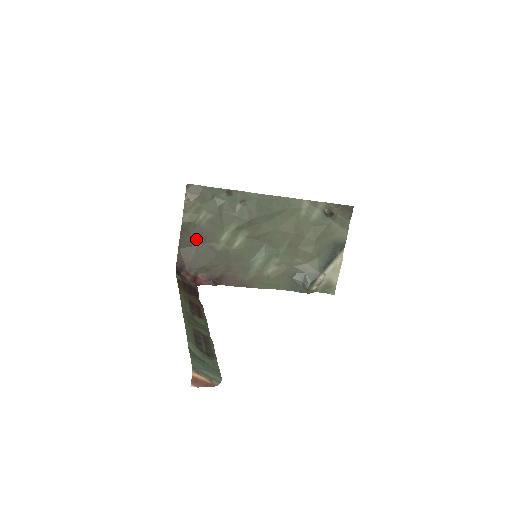
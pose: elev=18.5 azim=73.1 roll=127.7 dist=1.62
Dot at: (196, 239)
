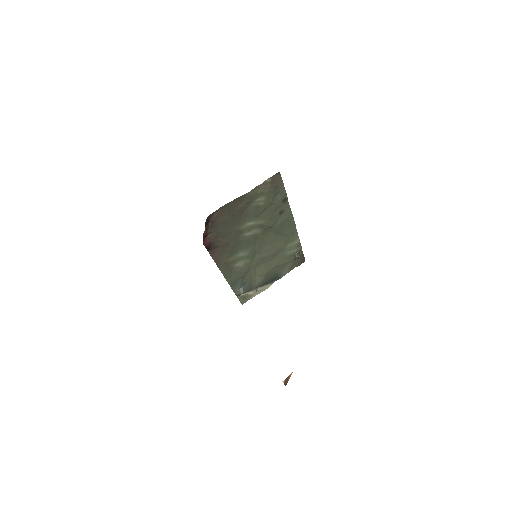
Dot at: (238, 210)
